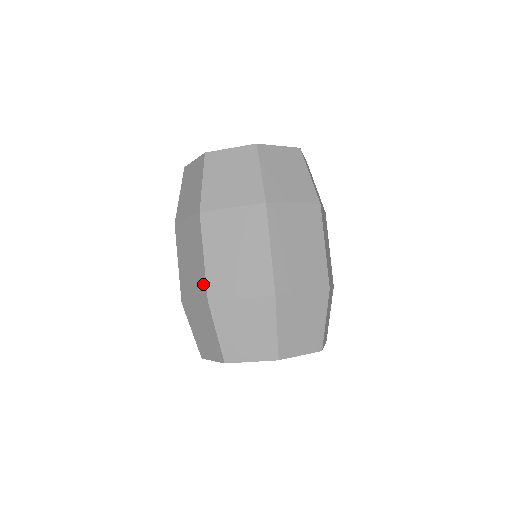
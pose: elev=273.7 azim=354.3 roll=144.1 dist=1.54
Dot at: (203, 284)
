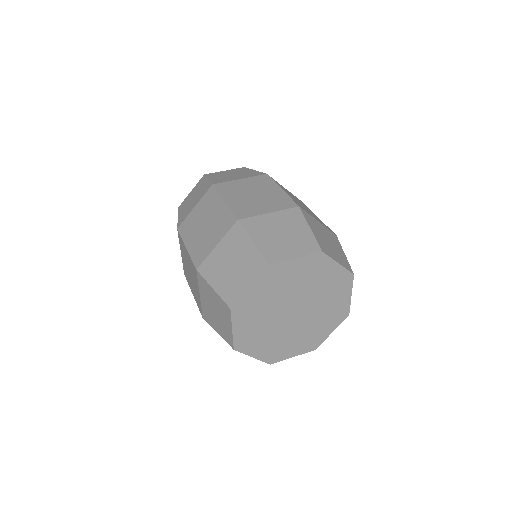
Dot at: (287, 200)
